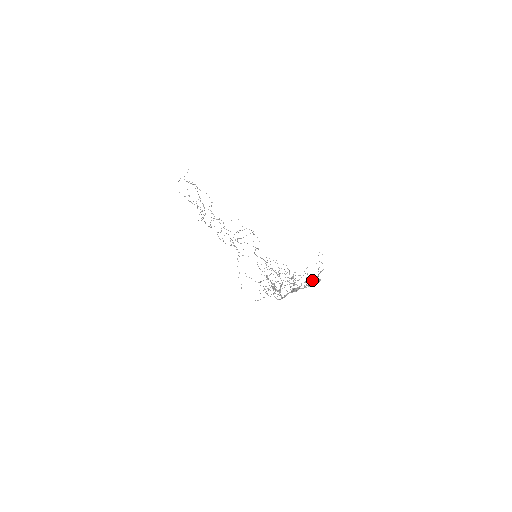
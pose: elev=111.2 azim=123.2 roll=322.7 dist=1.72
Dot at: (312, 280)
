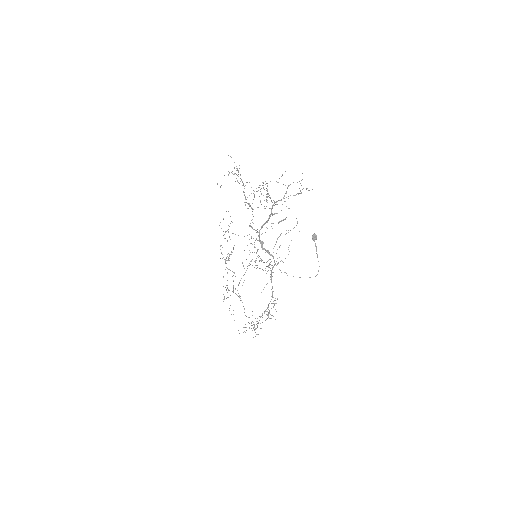
Dot at: occluded
